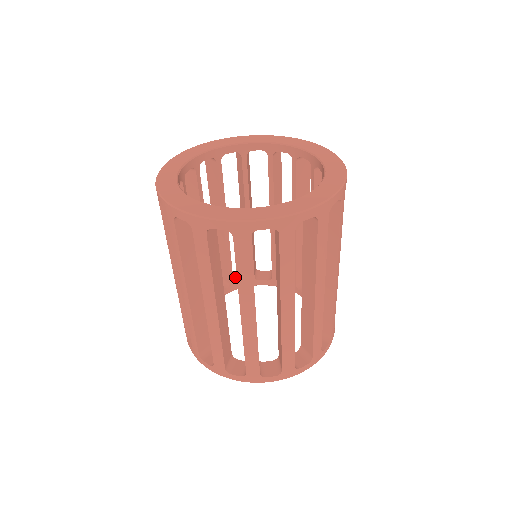
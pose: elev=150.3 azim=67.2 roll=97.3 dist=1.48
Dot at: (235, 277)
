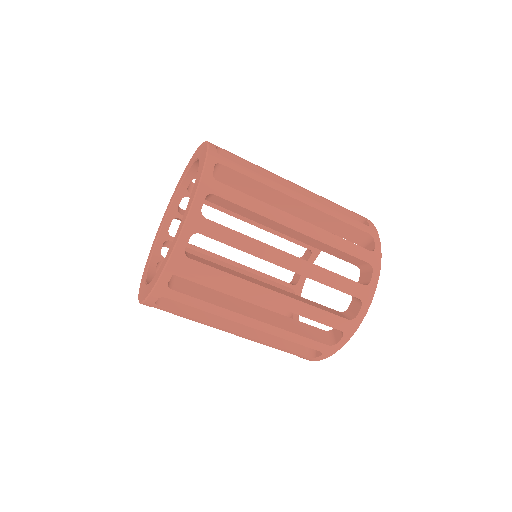
Dot at: occluded
